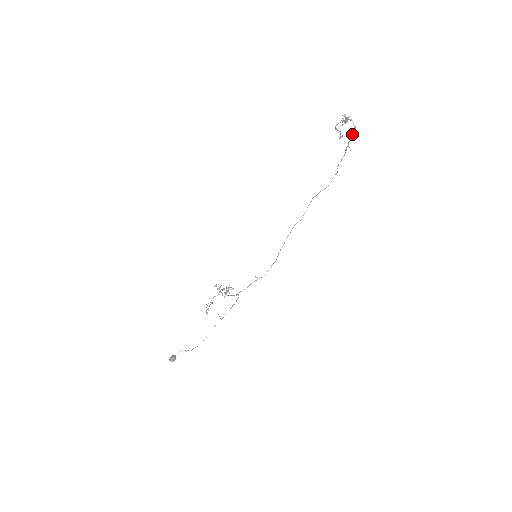
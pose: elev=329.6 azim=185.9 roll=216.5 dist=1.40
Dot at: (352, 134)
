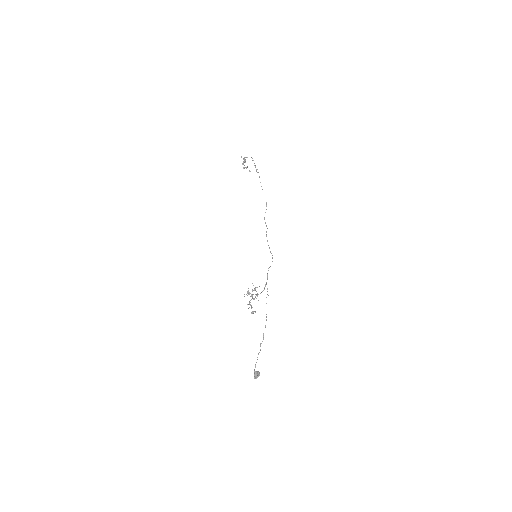
Dot at: occluded
